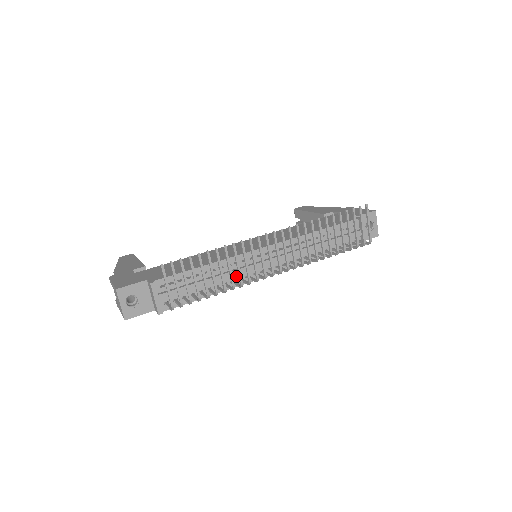
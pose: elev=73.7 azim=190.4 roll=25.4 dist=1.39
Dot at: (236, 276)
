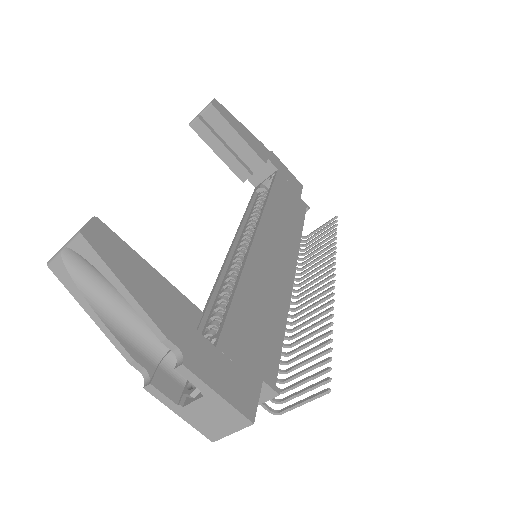
Dot at: occluded
